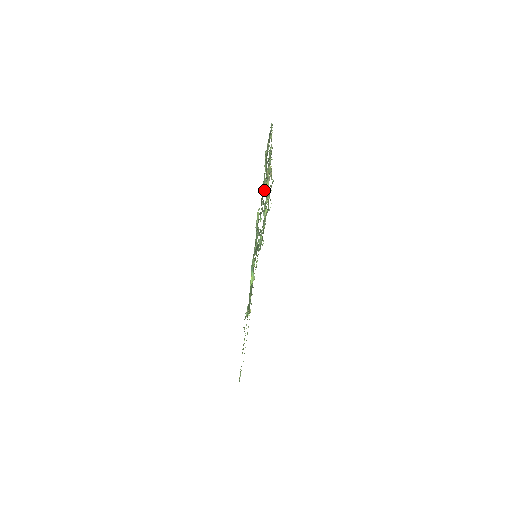
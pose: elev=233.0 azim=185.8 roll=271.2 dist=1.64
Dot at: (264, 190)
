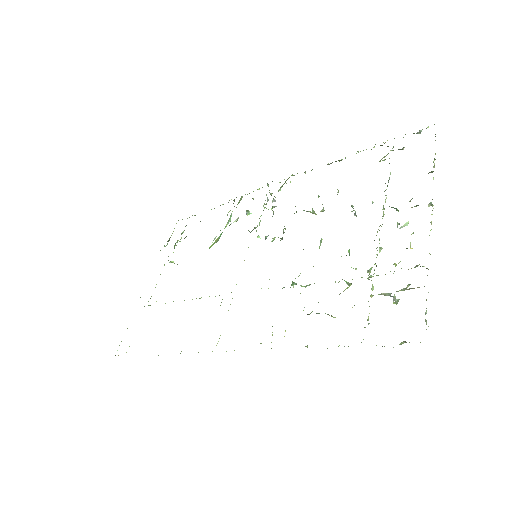
Dot at: occluded
